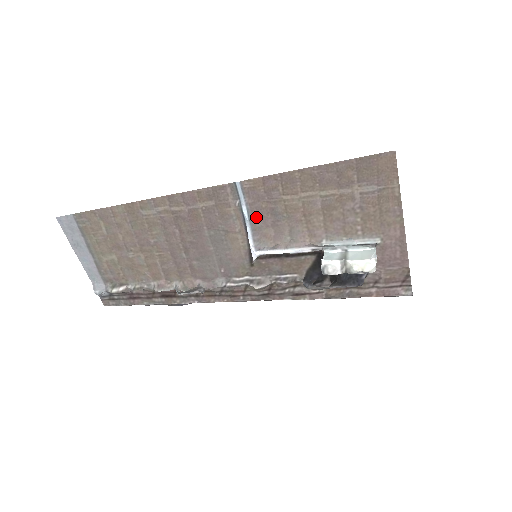
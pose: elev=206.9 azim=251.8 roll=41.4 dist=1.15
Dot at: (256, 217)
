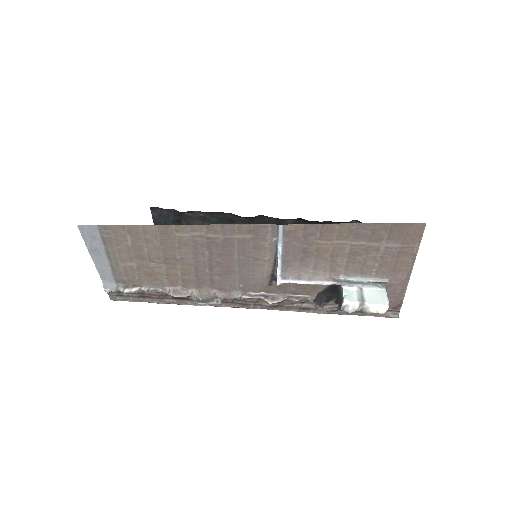
Dot at: (288, 252)
